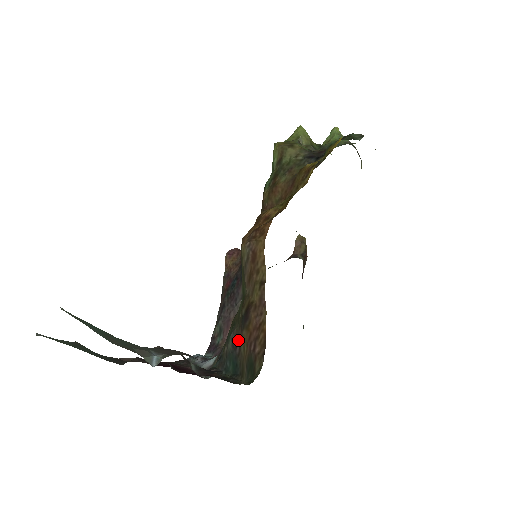
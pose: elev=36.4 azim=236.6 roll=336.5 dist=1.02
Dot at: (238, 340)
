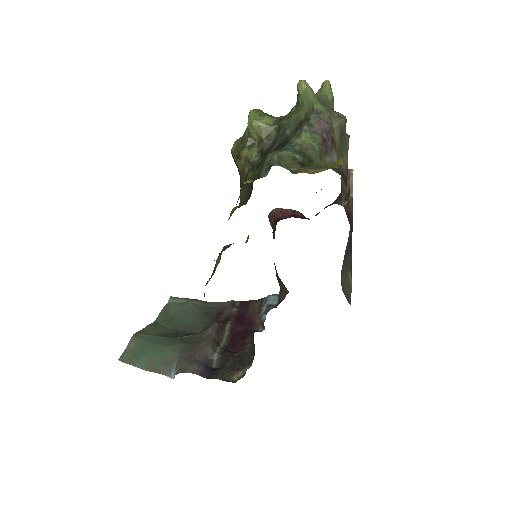
Dot at: occluded
